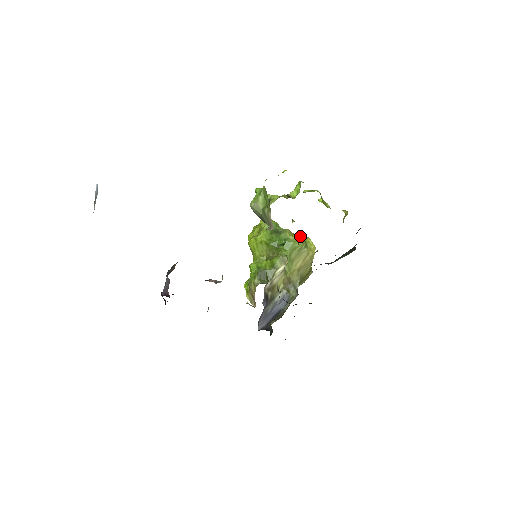
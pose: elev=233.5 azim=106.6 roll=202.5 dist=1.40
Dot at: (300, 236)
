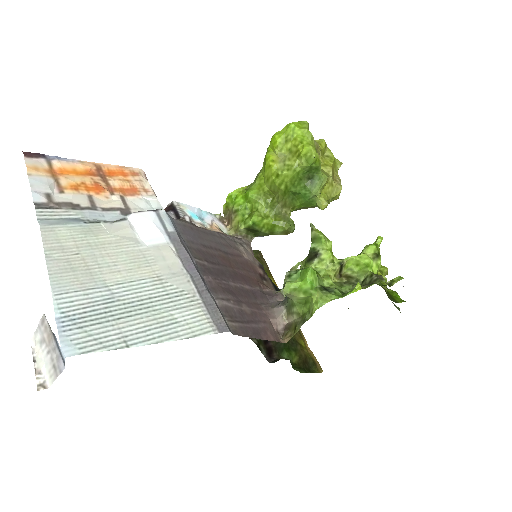
Dot at: (333, 184)
